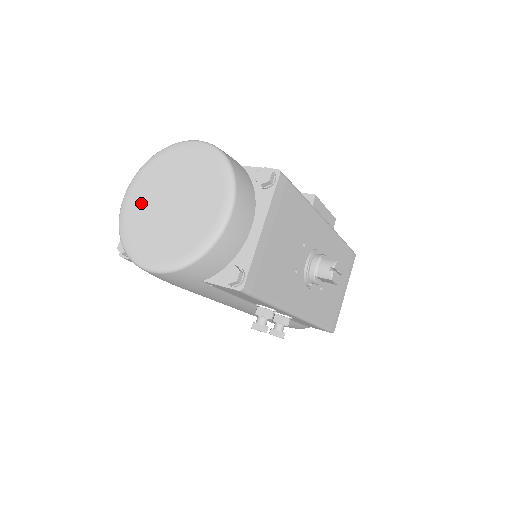
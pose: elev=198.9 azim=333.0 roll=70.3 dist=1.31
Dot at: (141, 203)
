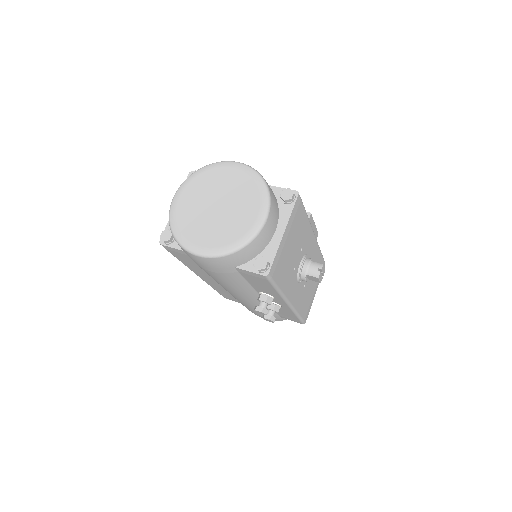
Dot at: (190, 204)
